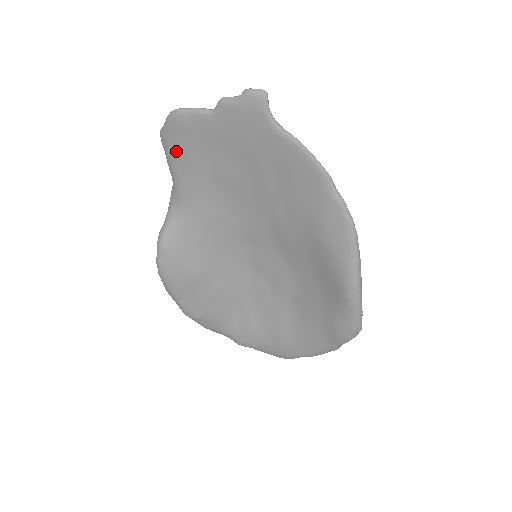
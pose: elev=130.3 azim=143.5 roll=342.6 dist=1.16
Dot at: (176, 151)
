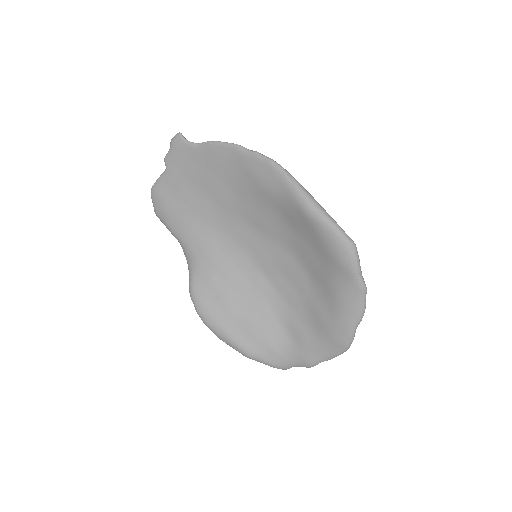
Dot at: (166, 215)
